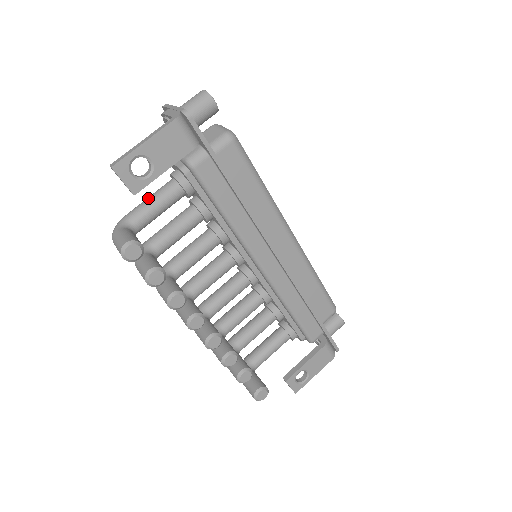
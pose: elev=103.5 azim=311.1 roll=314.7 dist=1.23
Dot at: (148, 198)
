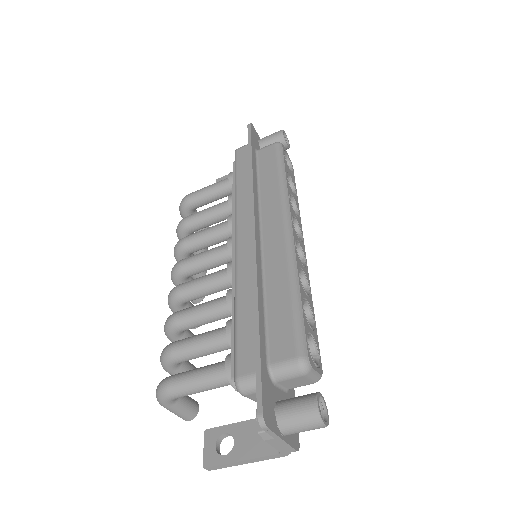
Dot at: occluded
